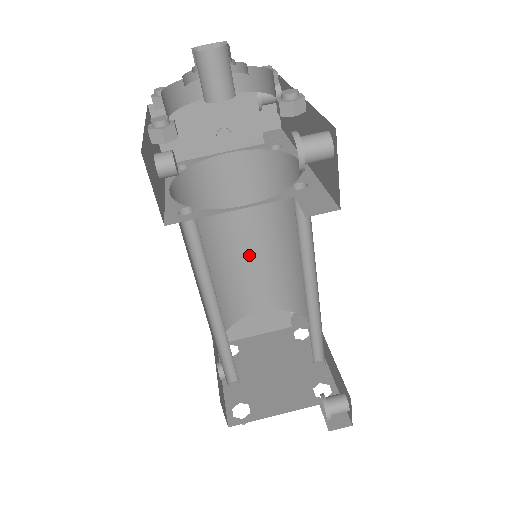
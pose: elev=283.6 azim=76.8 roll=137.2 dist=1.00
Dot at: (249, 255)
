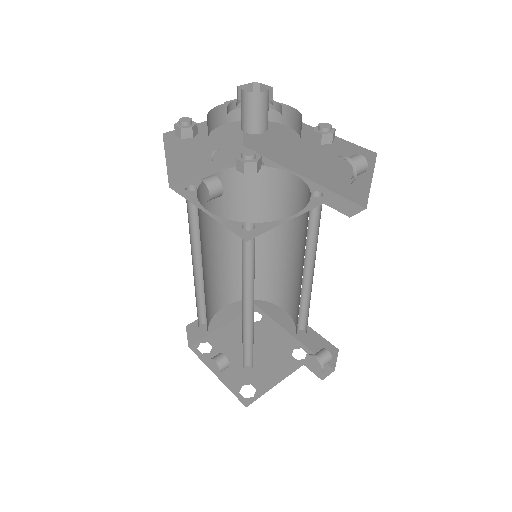
Dot at: (223, 258)
